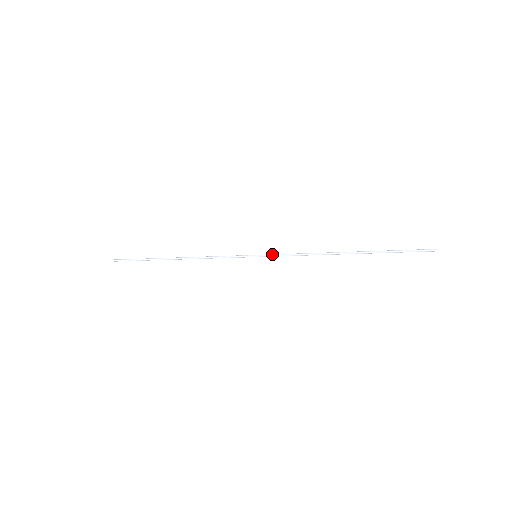
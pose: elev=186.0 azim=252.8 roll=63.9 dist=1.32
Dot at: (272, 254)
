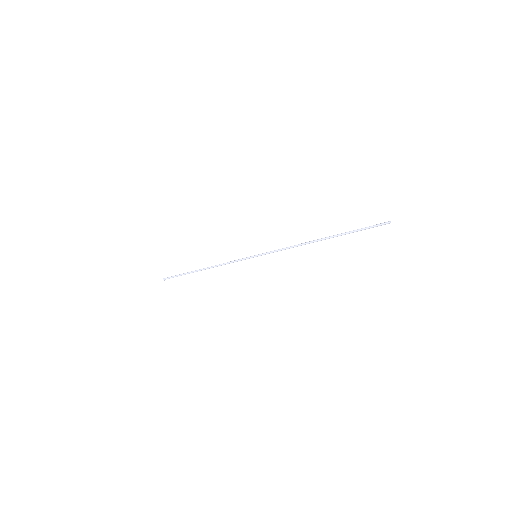
Dot at: (267, 252)
